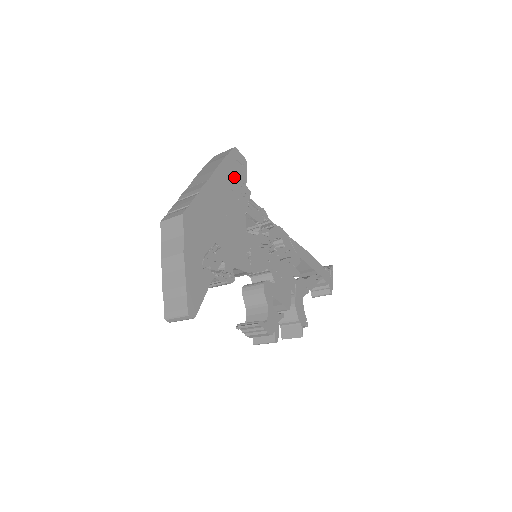
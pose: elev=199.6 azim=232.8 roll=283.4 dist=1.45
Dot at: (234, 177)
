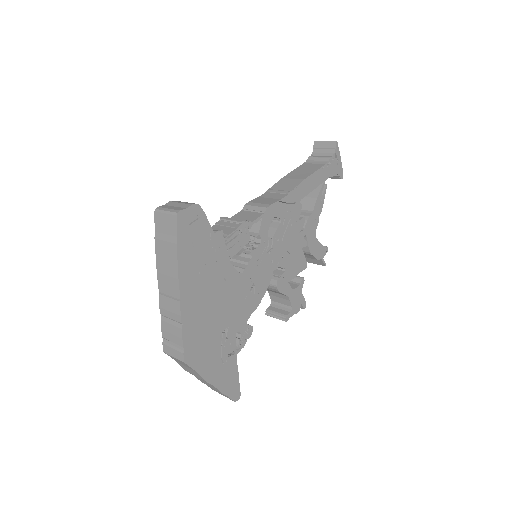
Dot at: (198, 248)
